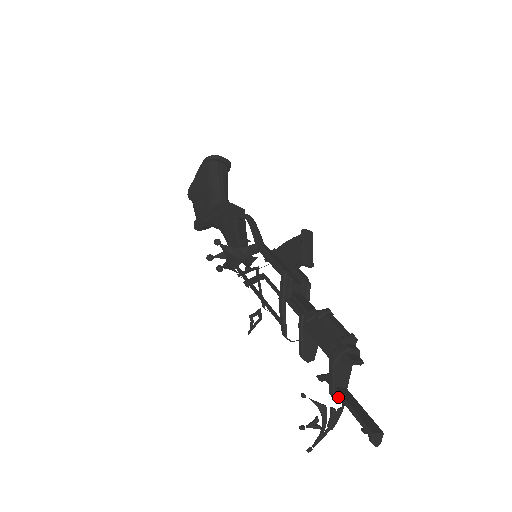
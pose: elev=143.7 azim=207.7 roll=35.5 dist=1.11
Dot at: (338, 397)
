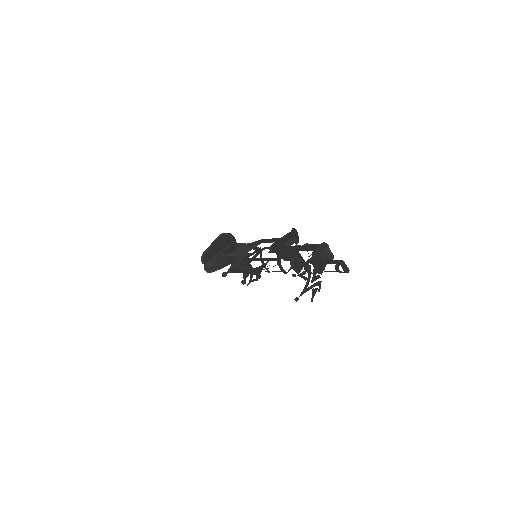
Dot at: (318, 268)
